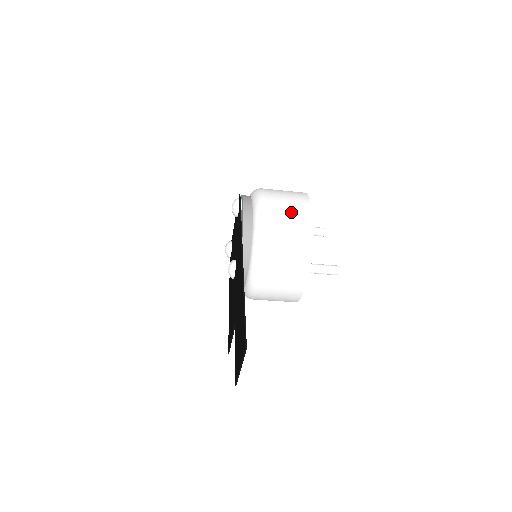
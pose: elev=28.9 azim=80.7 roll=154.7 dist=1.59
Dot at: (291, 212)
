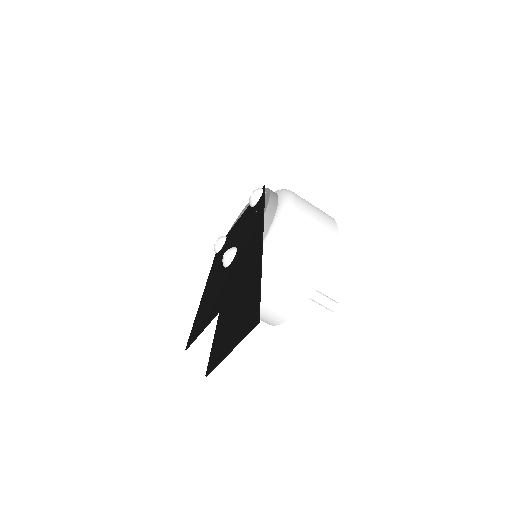
Dot at: (318, 221)
